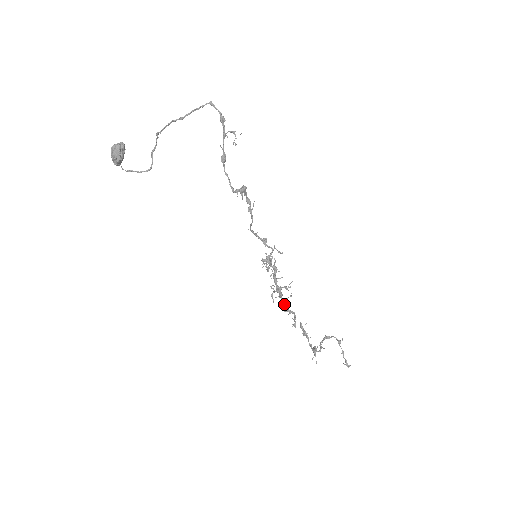
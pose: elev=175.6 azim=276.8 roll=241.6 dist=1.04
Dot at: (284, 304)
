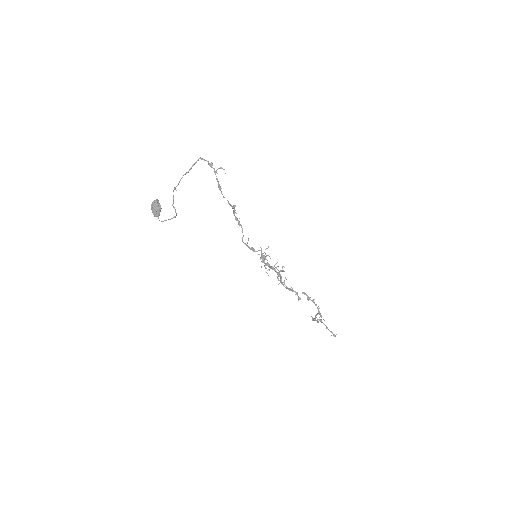
Dot at: (285, 287)
